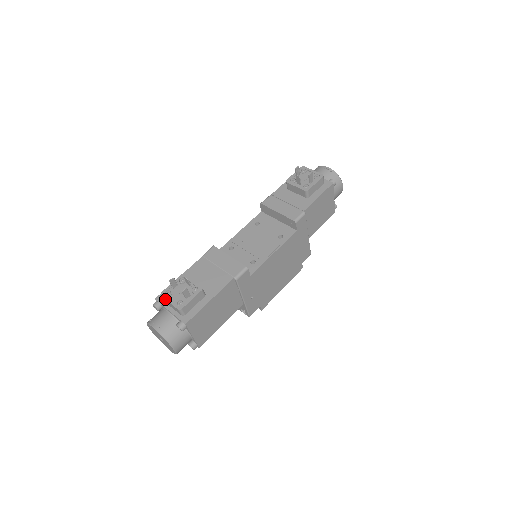
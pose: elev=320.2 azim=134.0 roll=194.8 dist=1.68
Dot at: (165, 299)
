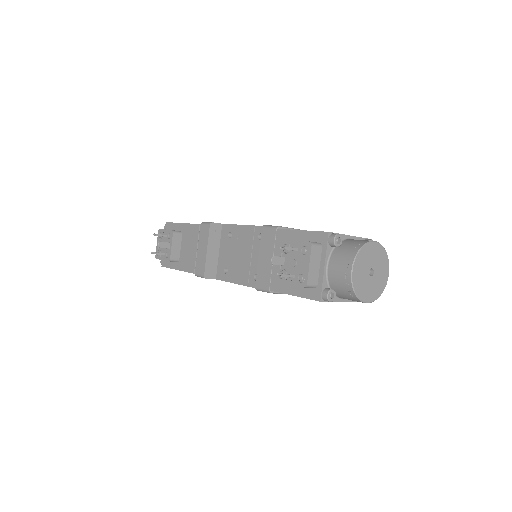
Dot at: (157, 238)
